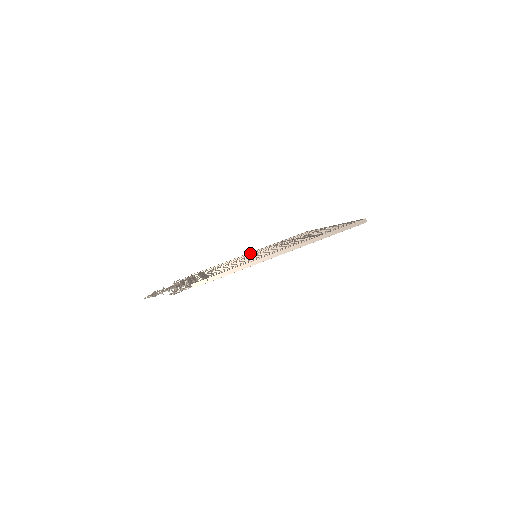
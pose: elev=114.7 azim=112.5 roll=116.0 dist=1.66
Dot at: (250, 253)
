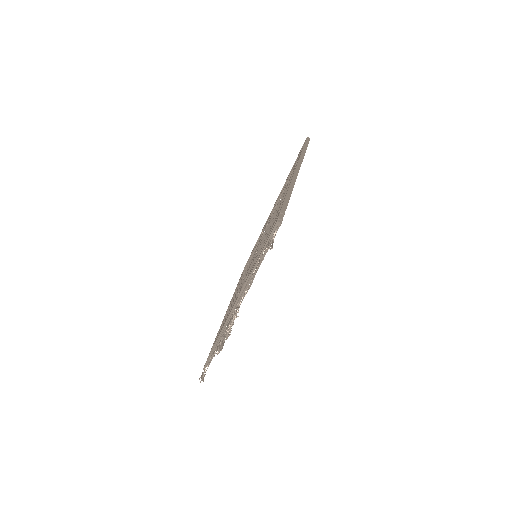
Dot at: (231, 301)
